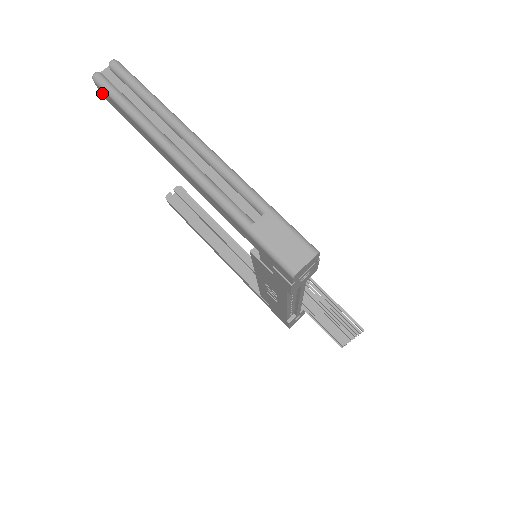
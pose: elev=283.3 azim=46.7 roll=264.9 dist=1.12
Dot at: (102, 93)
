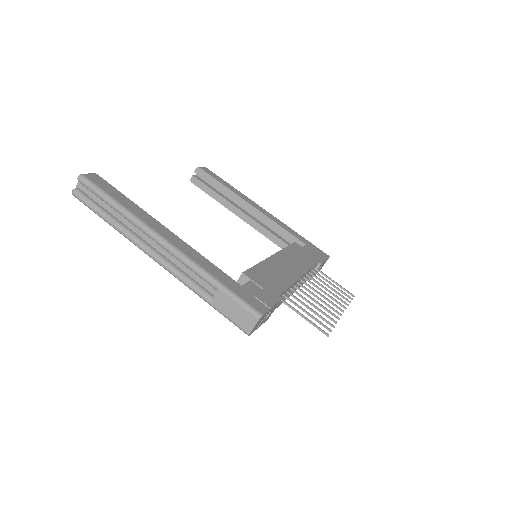
Dot at: occluded
